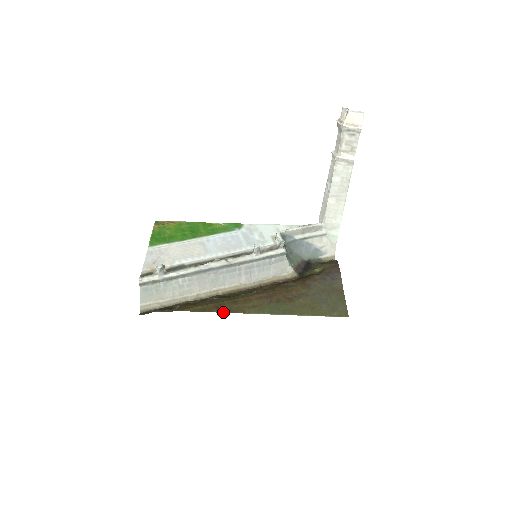
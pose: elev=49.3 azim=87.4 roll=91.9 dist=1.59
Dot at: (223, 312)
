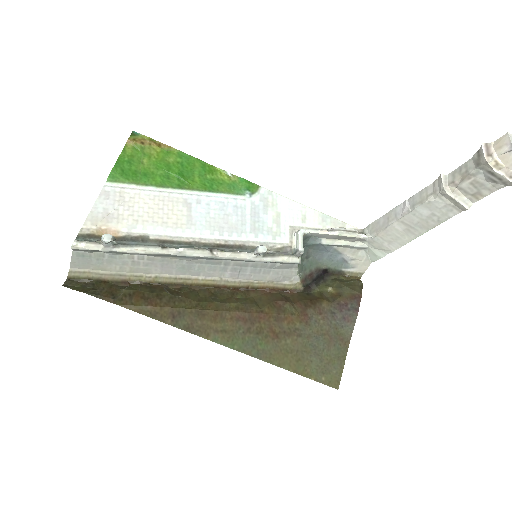
Dot at: (179, 327)
